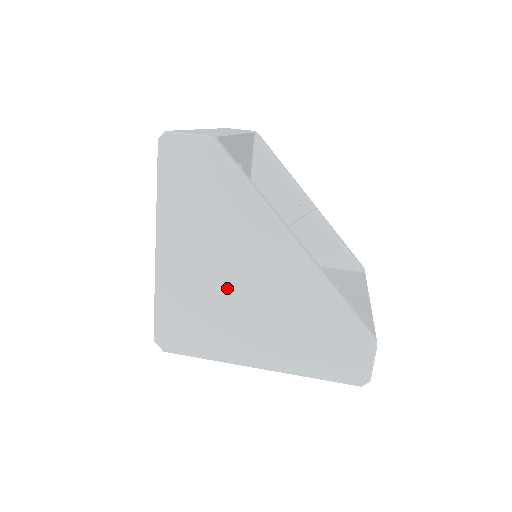
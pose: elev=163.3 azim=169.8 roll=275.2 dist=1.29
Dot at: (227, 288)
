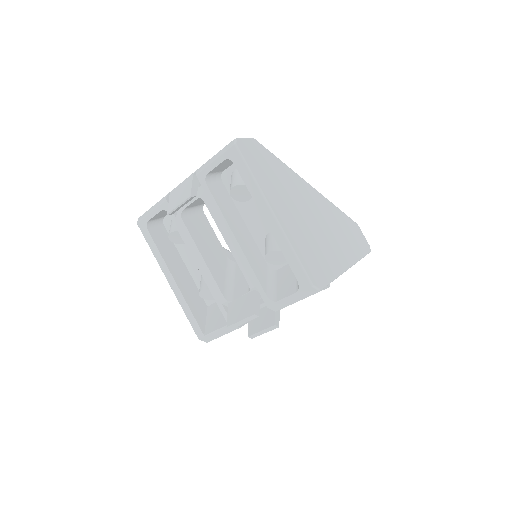
Dot at: (311, 224)
